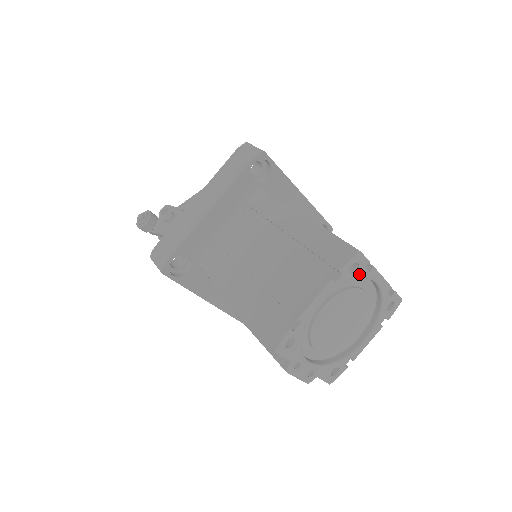
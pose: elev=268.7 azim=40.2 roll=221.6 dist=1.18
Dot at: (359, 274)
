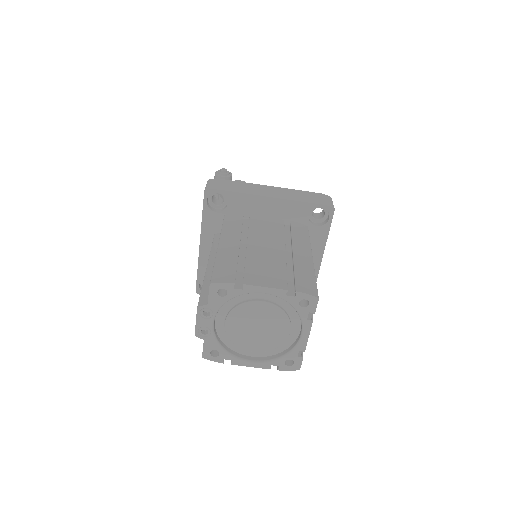
Dot at: (302, 312)
